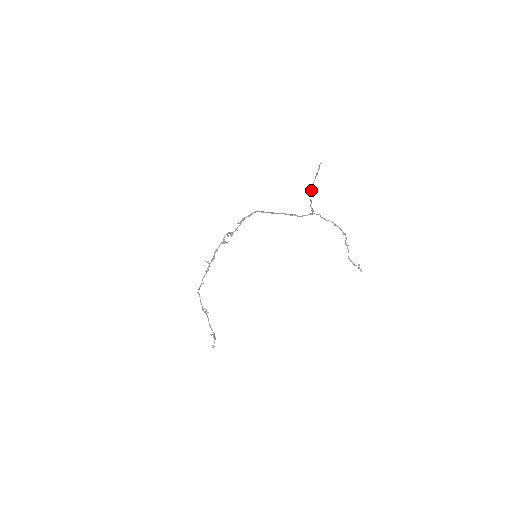
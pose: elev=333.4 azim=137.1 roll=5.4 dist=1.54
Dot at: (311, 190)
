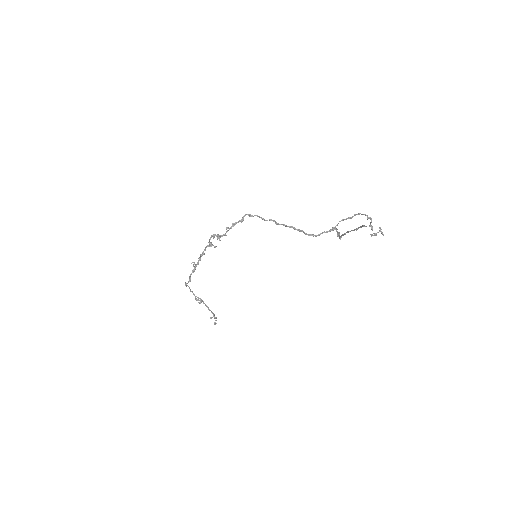
Dot at: occluded
